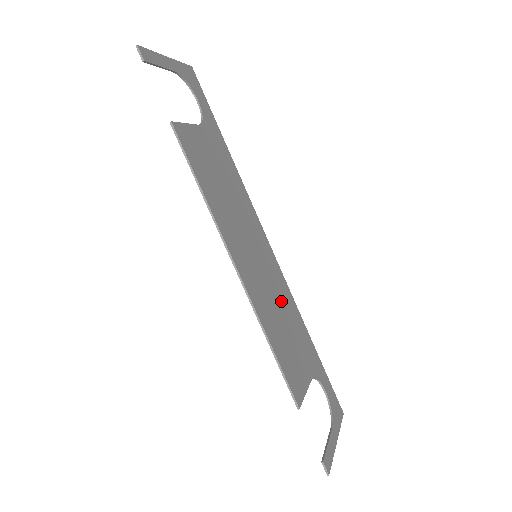
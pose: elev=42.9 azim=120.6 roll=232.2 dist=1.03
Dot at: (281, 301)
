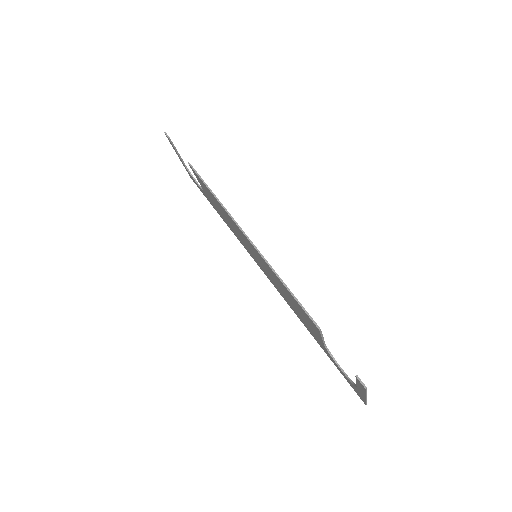
Dot at: occluded
